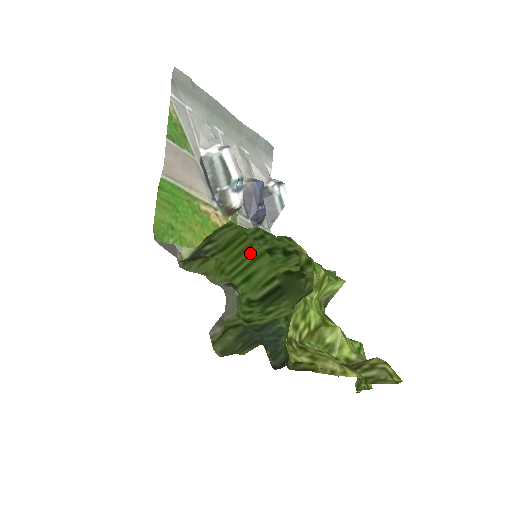
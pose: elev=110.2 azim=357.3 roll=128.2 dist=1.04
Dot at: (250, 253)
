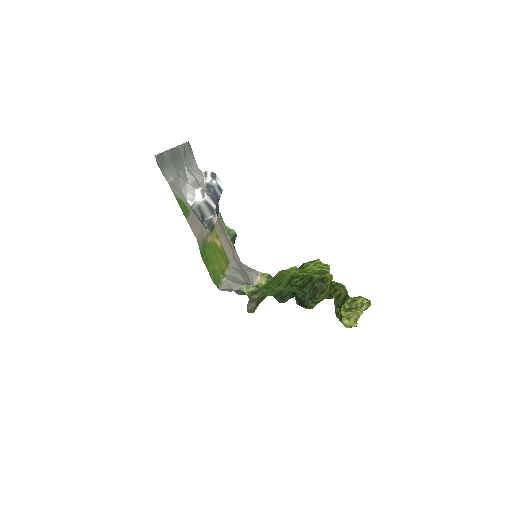
Dot at: (282, 274)
